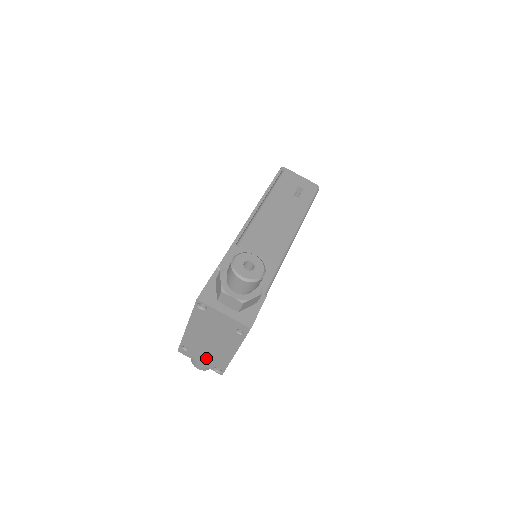
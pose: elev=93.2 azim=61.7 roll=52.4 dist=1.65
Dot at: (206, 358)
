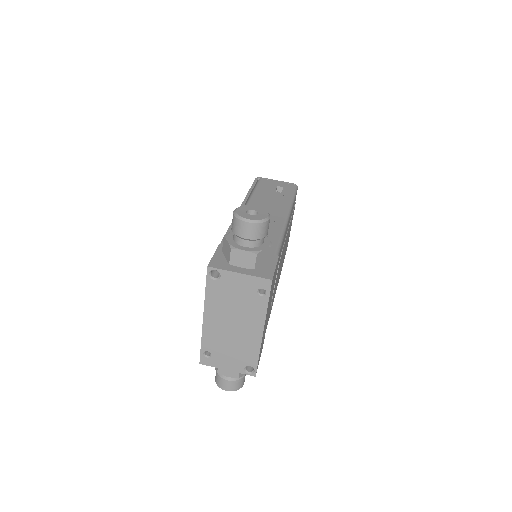
Dot at: (233, 357)
